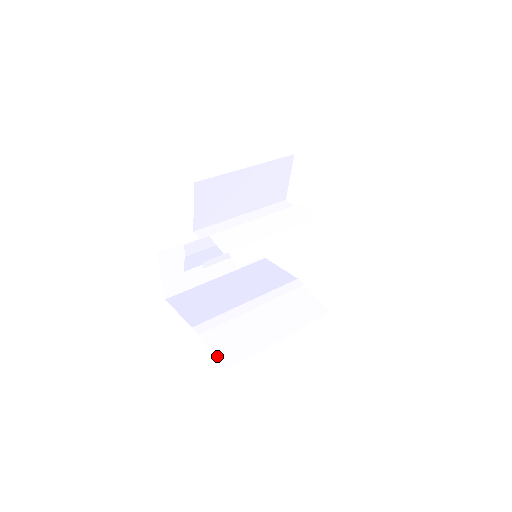
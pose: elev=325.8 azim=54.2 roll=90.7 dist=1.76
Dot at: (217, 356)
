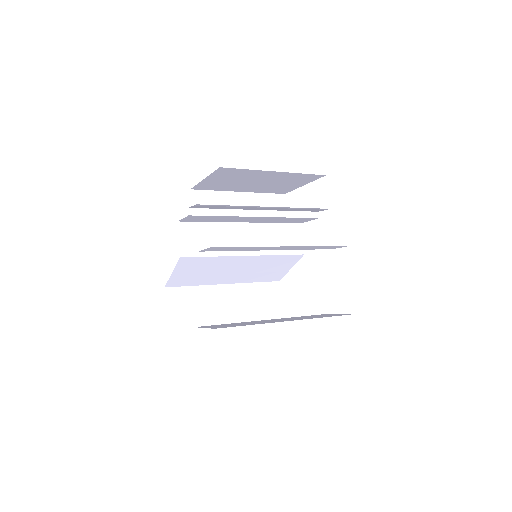
Dot at: (211, 327)
